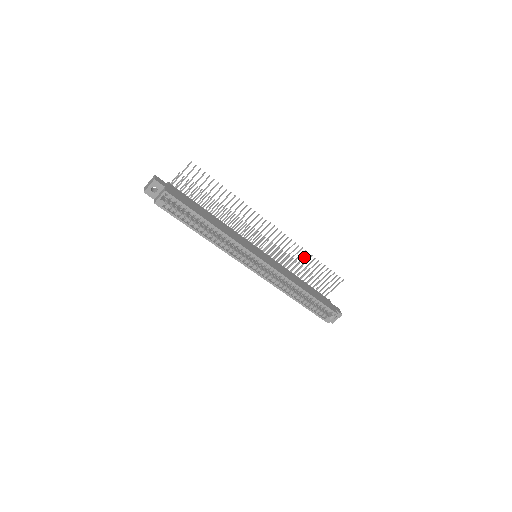
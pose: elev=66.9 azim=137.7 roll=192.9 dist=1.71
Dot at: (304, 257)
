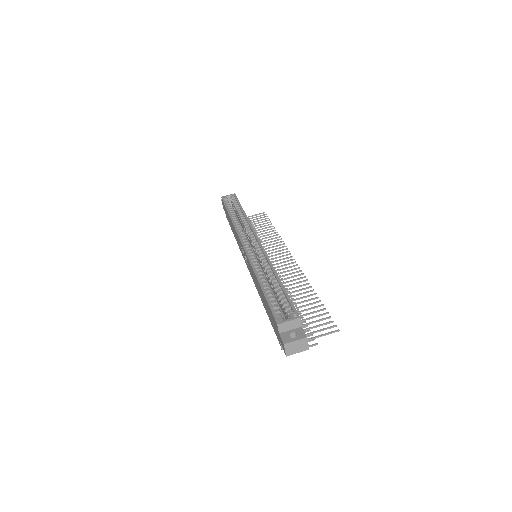
Dot at: (303, 288)
